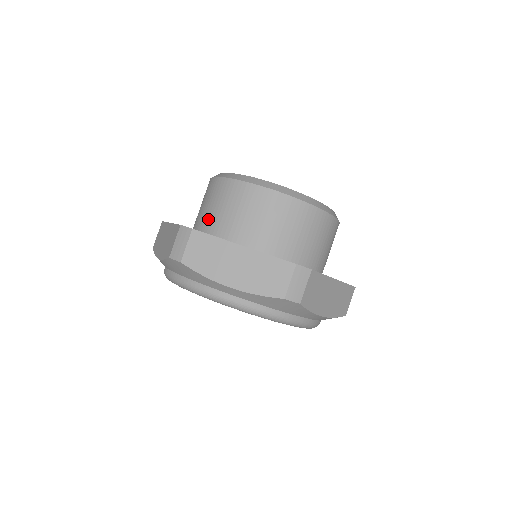
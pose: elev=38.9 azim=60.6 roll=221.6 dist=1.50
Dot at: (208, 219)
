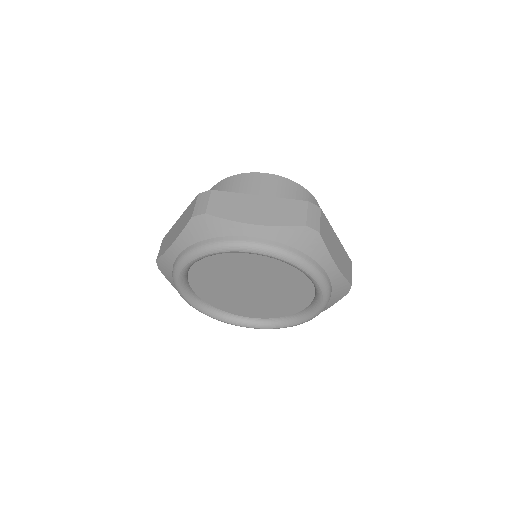
Dot at: occluded
